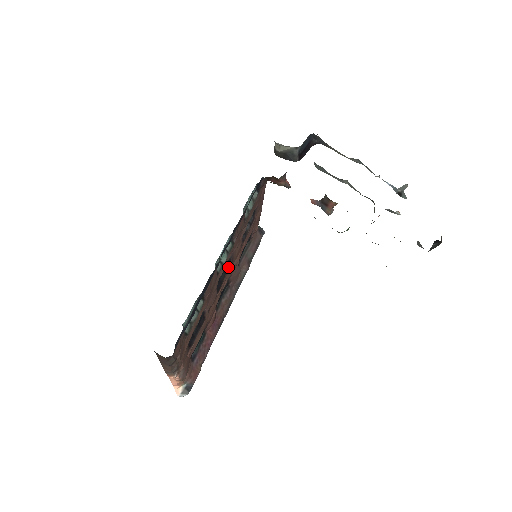
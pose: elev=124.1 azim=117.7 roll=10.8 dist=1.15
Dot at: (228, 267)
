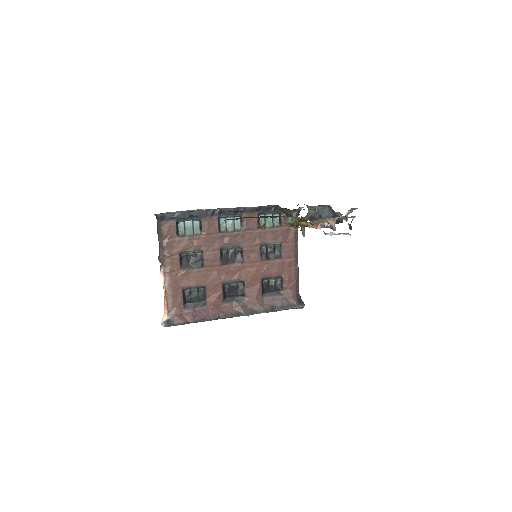
Dot at: (240, 259)
